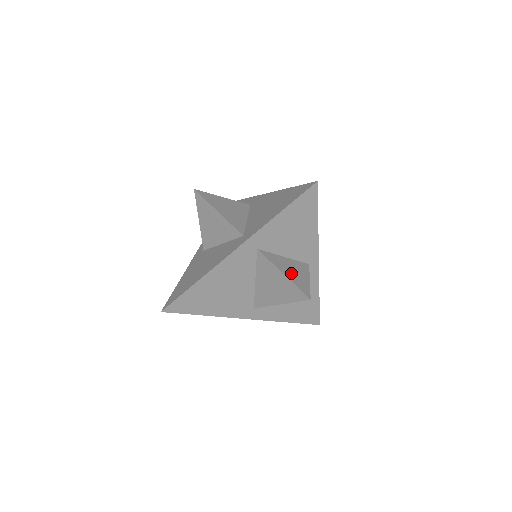
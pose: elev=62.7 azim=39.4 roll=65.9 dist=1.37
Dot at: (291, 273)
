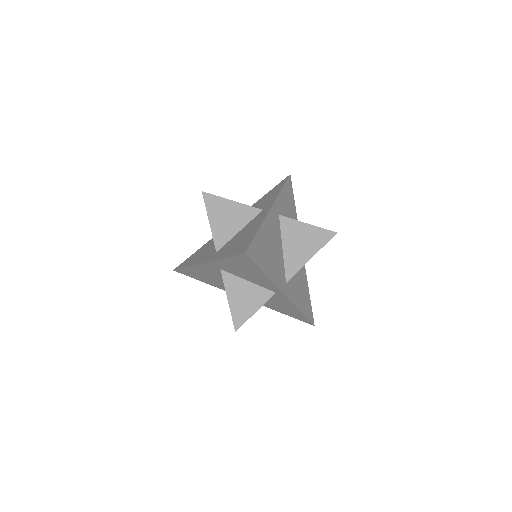
Dot at: (239, 301)
